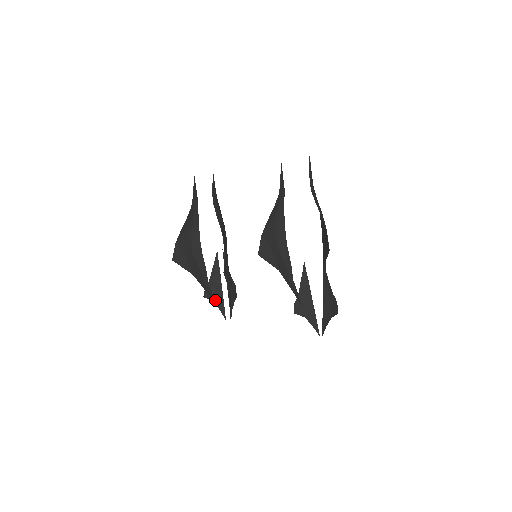
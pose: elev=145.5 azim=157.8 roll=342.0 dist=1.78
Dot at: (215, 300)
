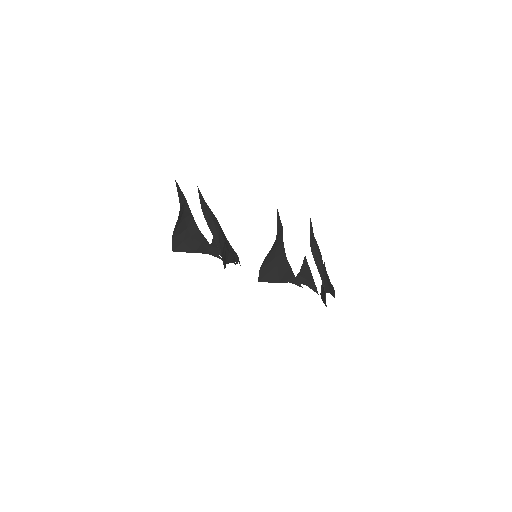
Dot at: (220, 254)
